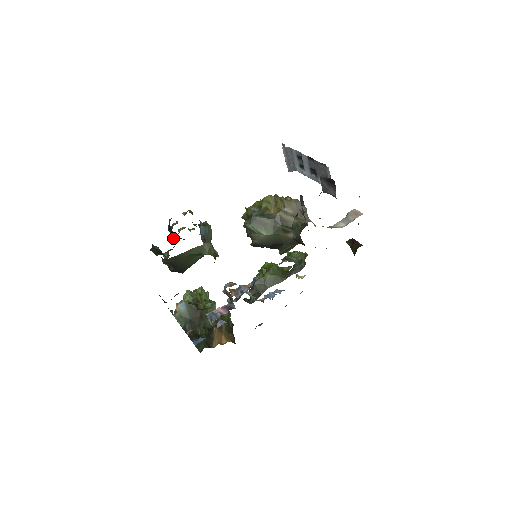
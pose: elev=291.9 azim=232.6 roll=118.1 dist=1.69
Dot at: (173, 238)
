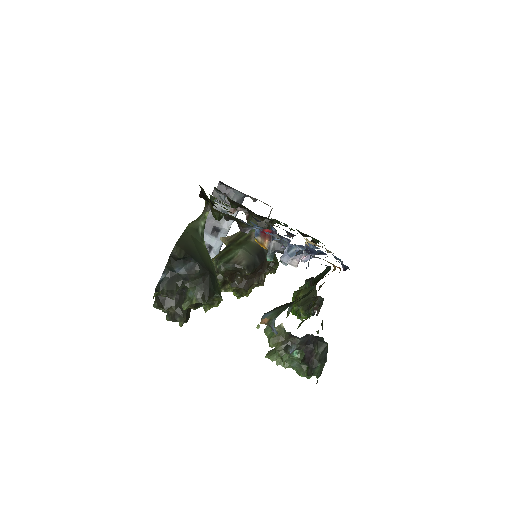
Dot at: (181, 320)
